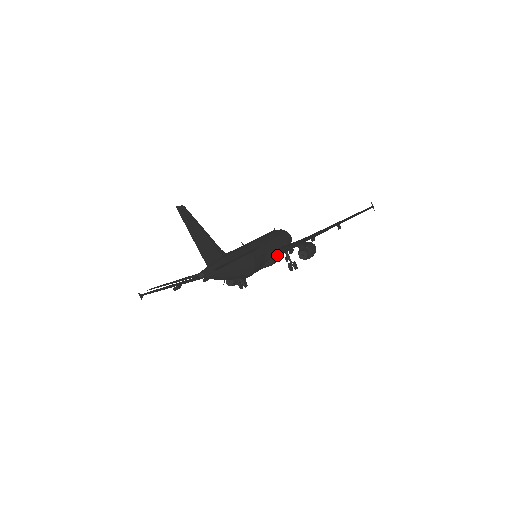
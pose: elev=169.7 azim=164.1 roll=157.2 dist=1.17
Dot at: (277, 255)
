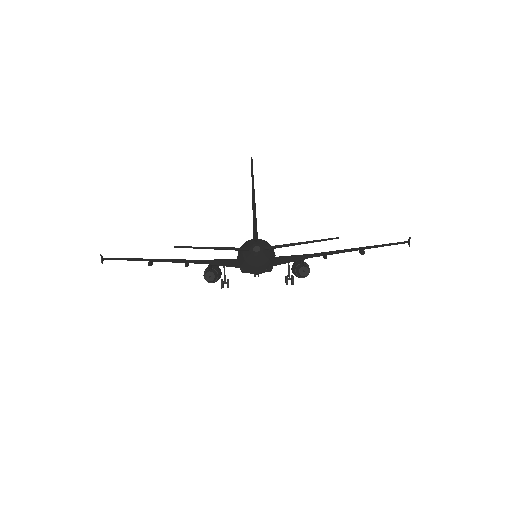
Dot at: (278, 262)
